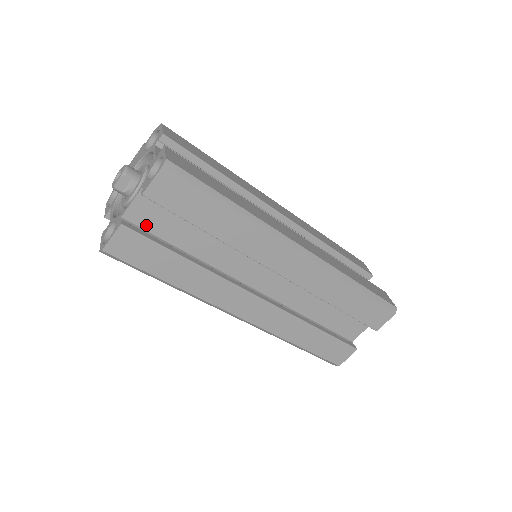
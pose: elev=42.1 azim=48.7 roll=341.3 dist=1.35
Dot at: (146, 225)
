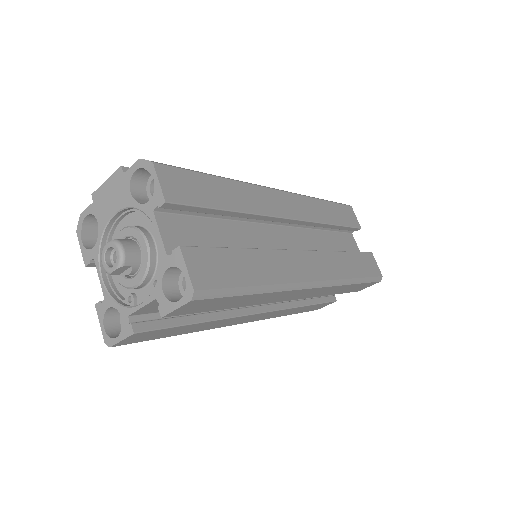
Dot at: (156, 311)
